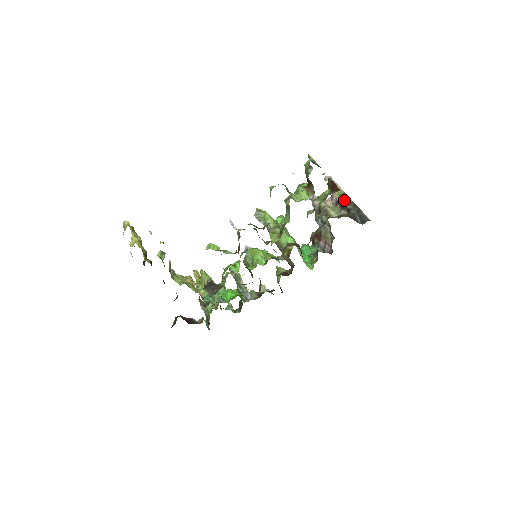
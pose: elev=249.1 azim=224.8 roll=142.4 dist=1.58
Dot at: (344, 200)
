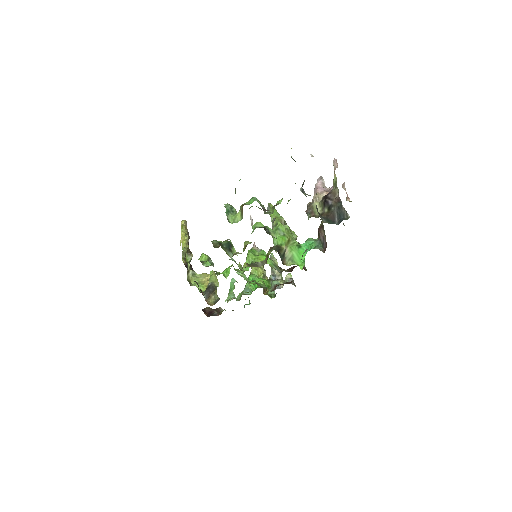
Dot at: (331, 194)
